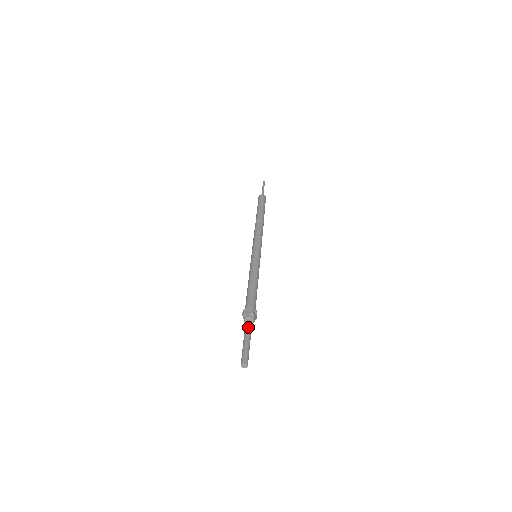
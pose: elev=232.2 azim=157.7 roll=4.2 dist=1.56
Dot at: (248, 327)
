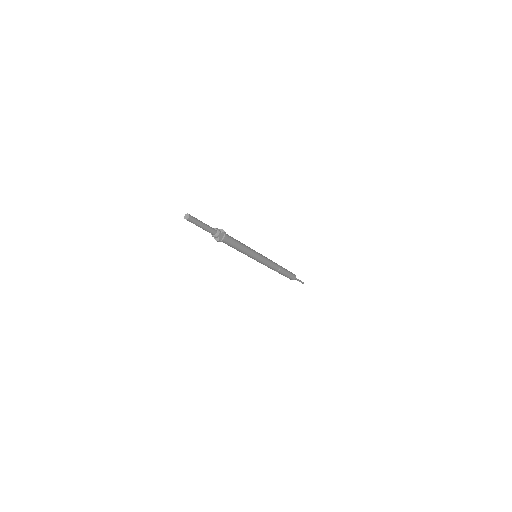
Dot at: occluded
